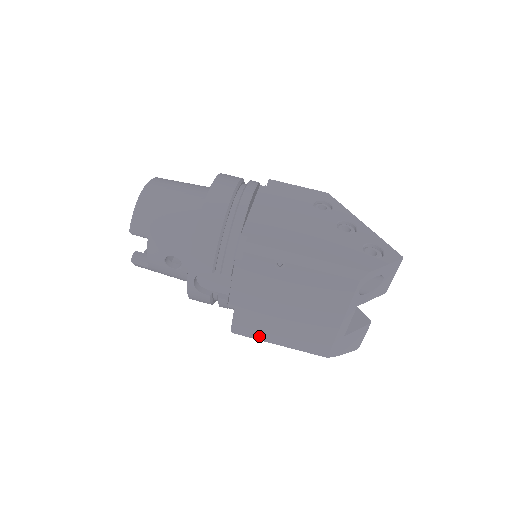
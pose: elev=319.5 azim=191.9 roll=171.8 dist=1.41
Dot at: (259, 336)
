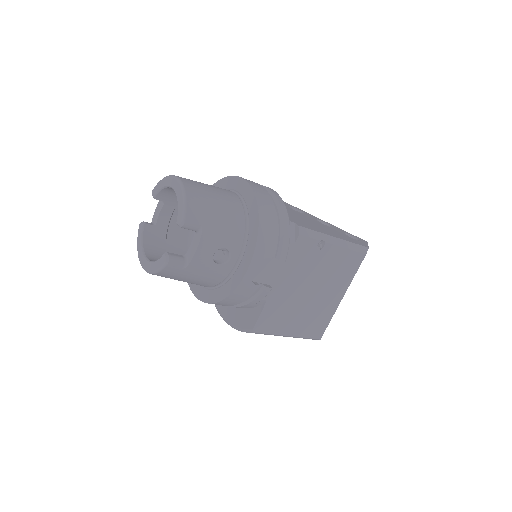
Dot at: (276, 330)
